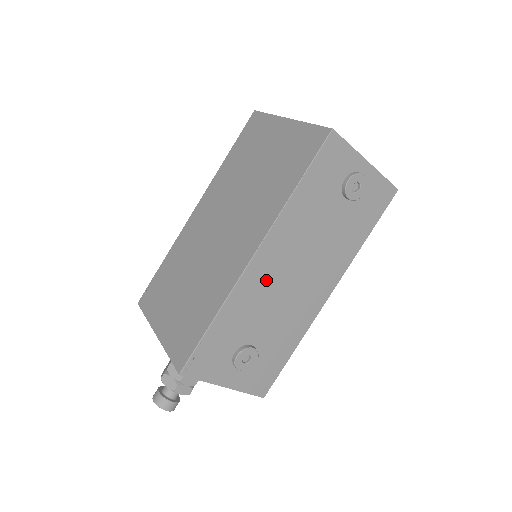
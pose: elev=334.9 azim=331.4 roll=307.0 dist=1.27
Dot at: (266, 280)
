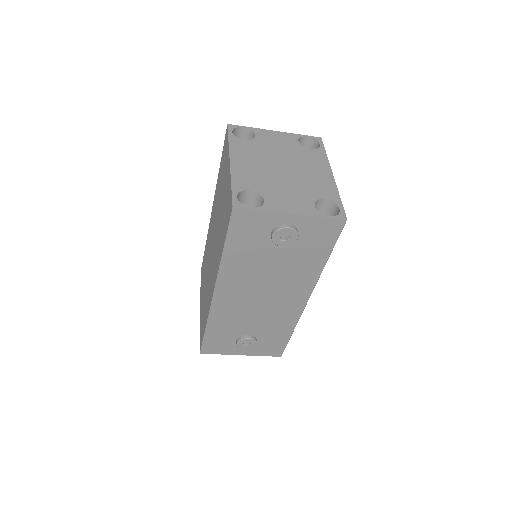
Dot at: (235, 303)
